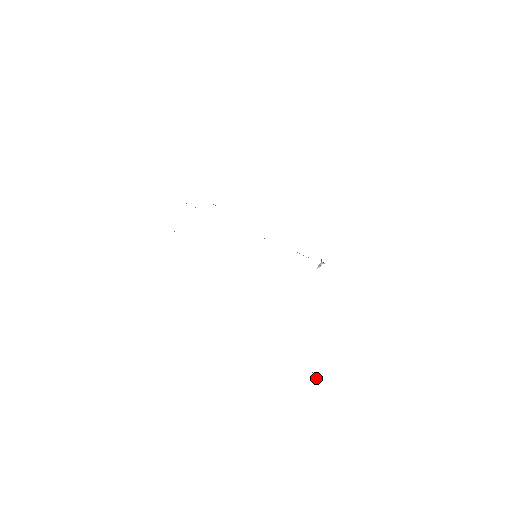
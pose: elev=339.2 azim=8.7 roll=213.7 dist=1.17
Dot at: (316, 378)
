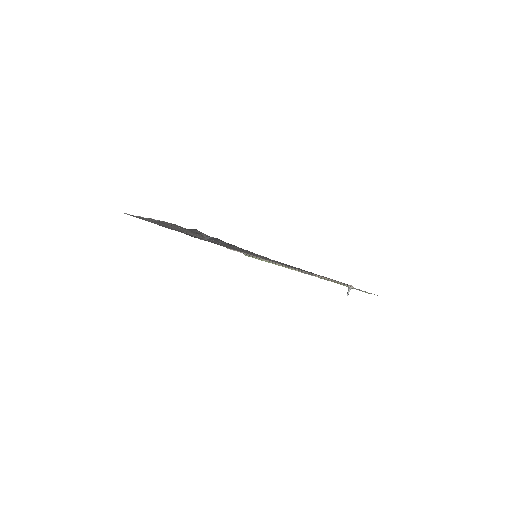
Dot at: (206, 239)
